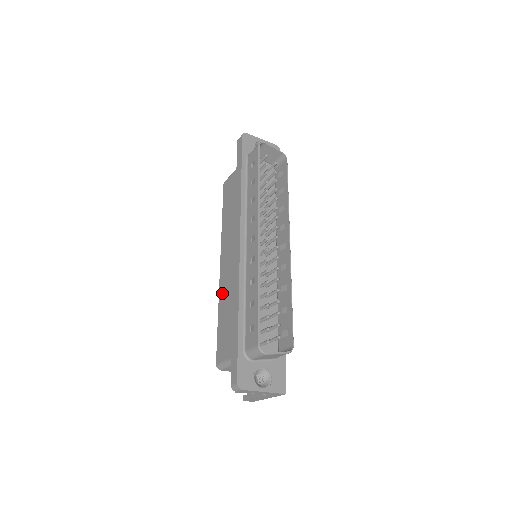
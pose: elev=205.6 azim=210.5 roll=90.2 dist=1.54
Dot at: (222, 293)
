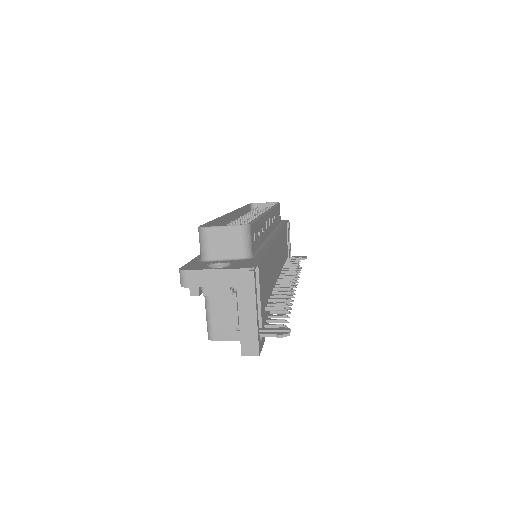
Dot at: occluded
